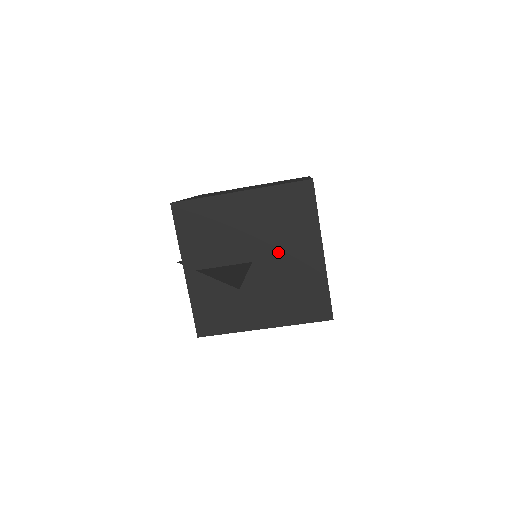
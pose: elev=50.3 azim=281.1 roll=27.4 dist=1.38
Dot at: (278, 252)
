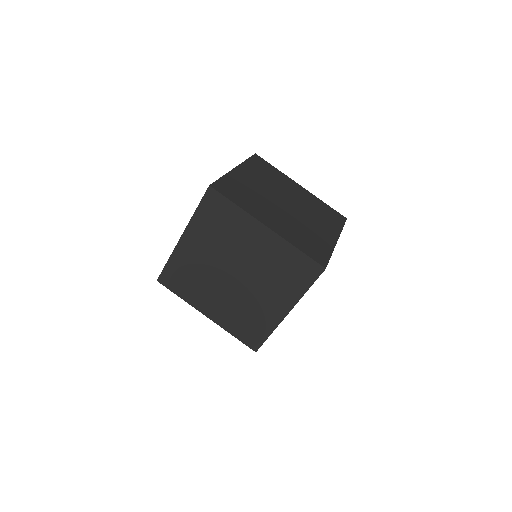
Dot at: (241, 254)
